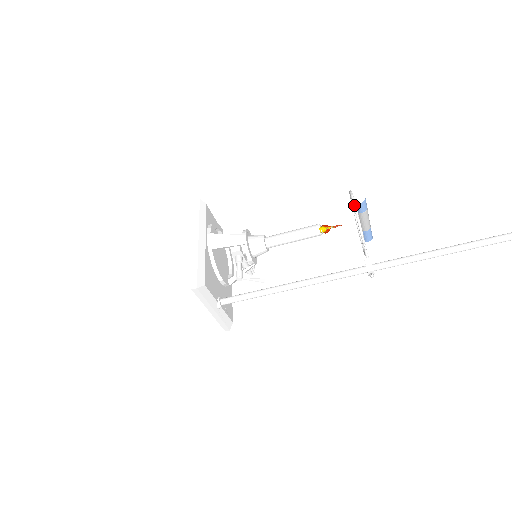
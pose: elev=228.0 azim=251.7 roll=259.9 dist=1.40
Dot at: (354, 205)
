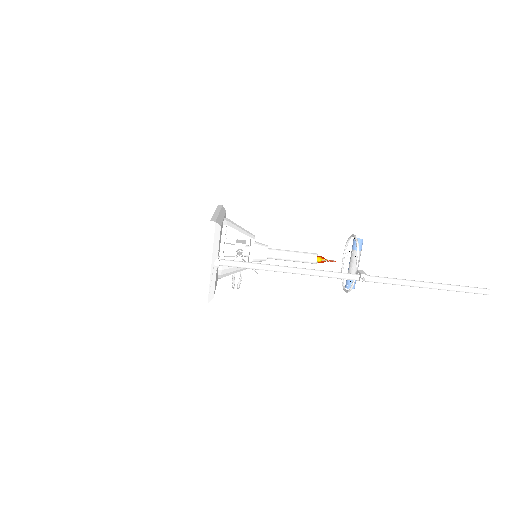
Dot at: (355, 236)
